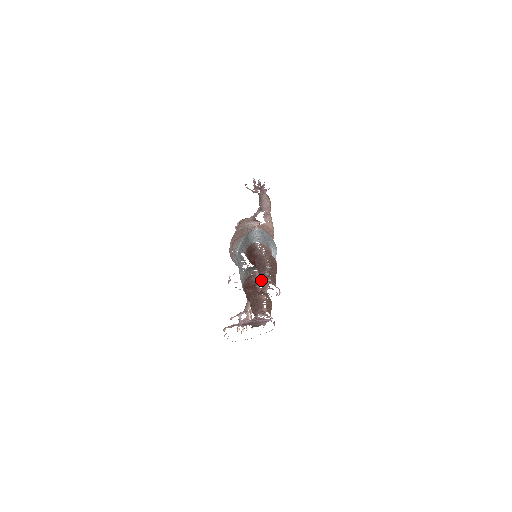
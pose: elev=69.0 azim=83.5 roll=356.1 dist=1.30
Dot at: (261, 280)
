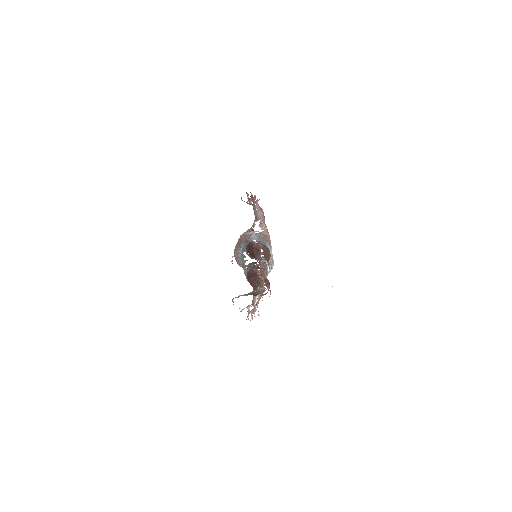
Dot at: (257, 260)
